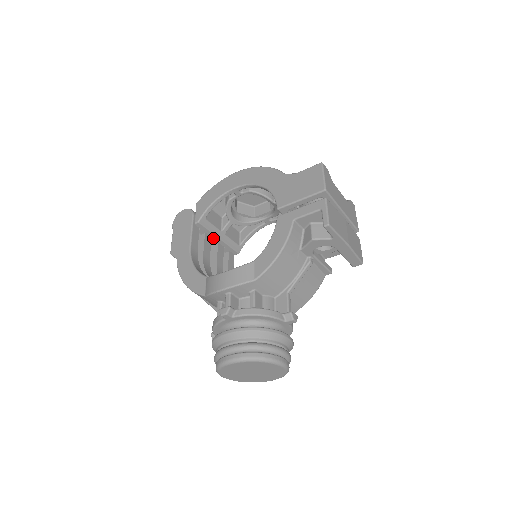
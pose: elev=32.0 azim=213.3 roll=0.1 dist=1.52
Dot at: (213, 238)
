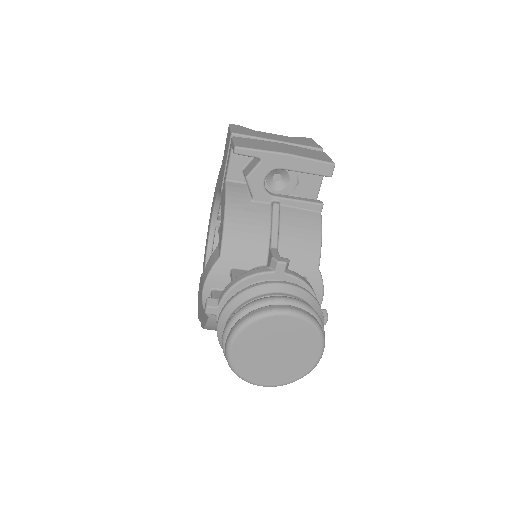
Dot at: occluded
